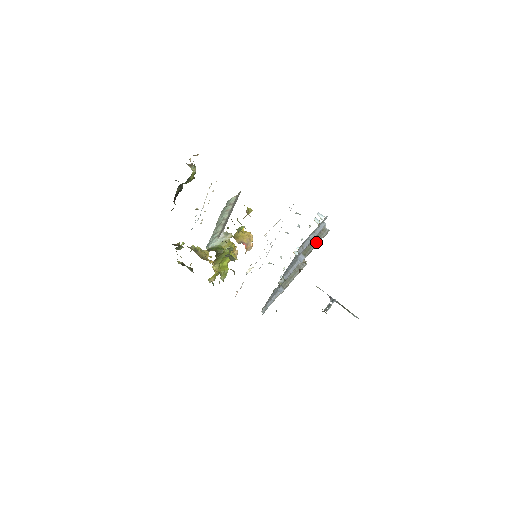
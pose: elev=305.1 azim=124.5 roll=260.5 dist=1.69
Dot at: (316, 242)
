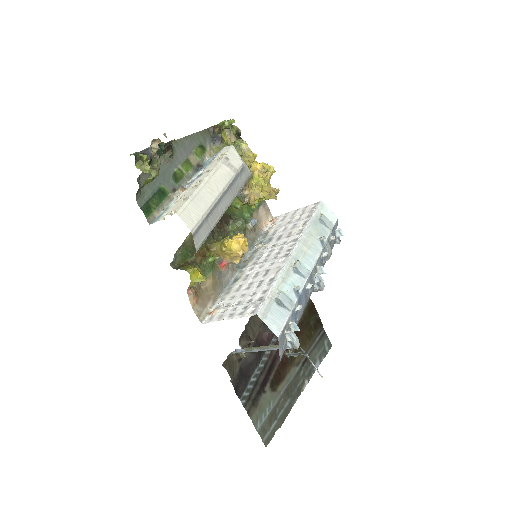
Dot at: occluded
